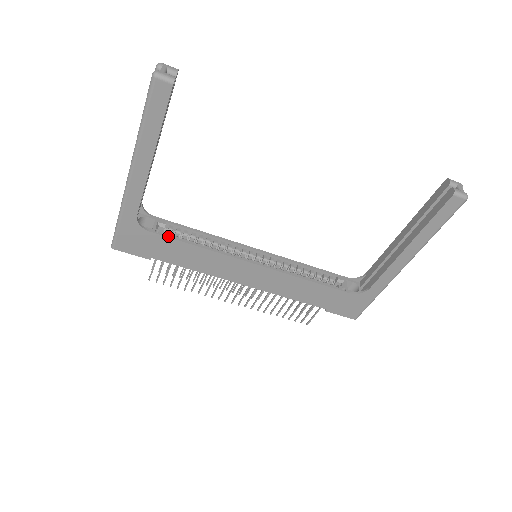
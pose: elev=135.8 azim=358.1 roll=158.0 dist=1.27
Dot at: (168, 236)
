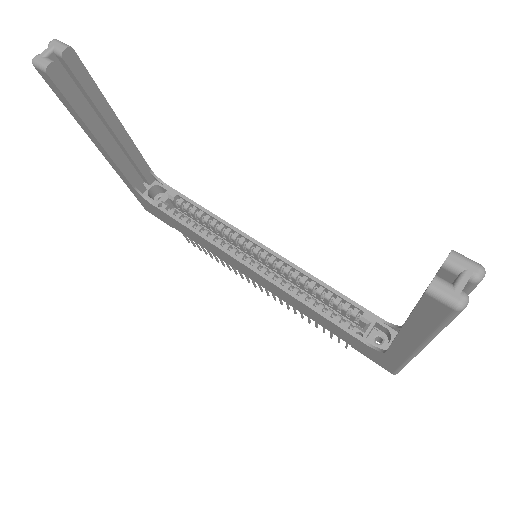
Dot at: (167, 213)
